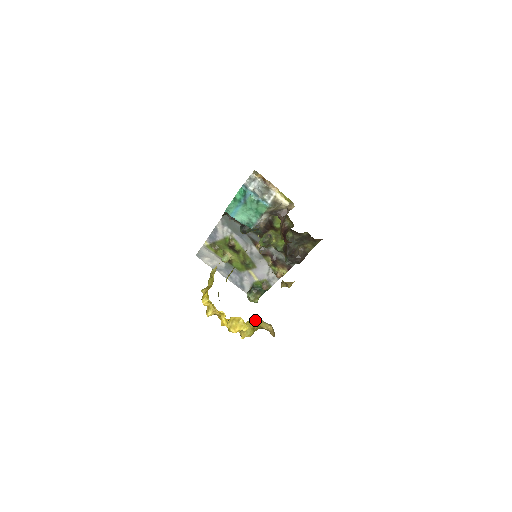
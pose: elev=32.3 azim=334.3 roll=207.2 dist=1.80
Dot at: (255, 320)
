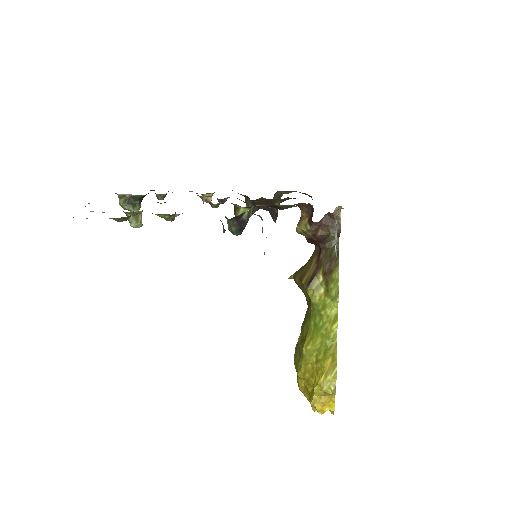
Dot at: occluded
